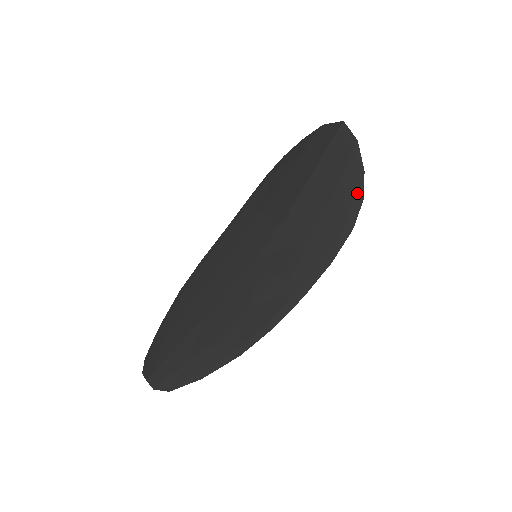
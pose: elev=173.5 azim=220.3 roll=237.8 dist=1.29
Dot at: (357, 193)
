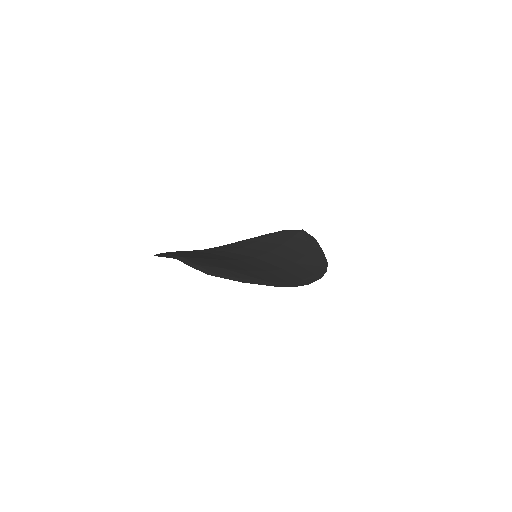
Dot at: (323, 258)
